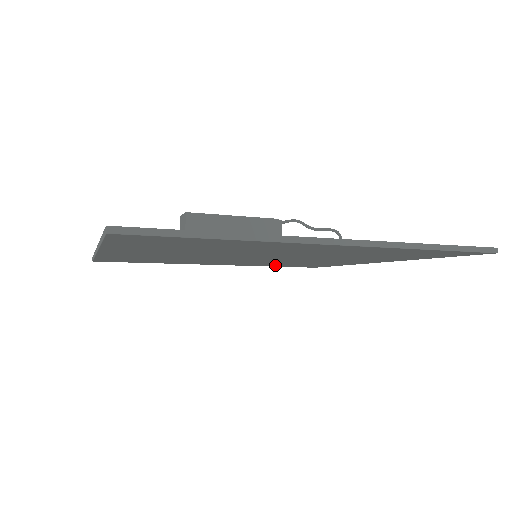
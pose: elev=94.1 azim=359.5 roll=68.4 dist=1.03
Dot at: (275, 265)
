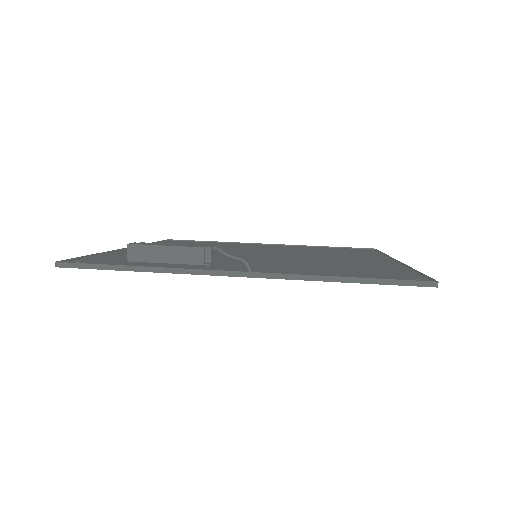
Dot at: occluded
